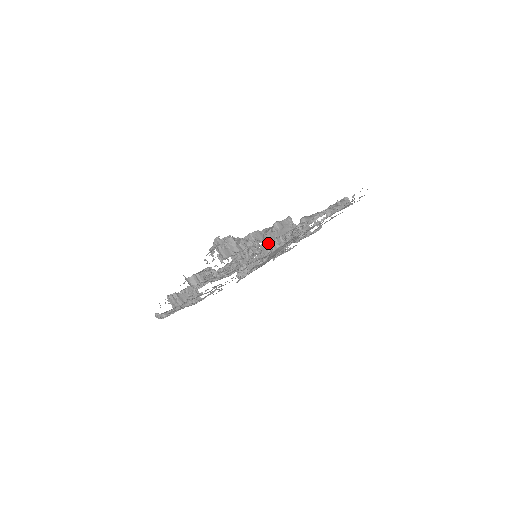
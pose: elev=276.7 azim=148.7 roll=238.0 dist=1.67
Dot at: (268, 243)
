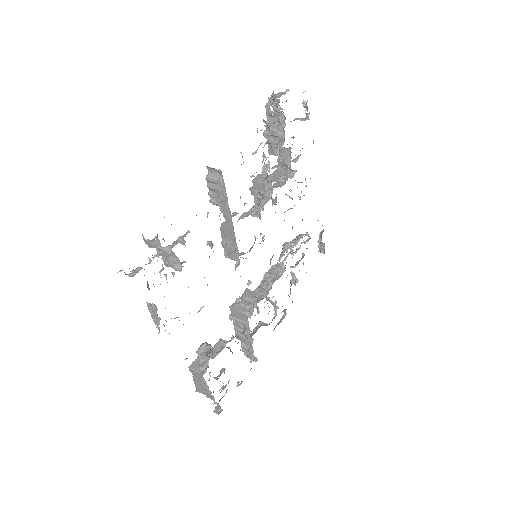
Dot at: (242, 298)
